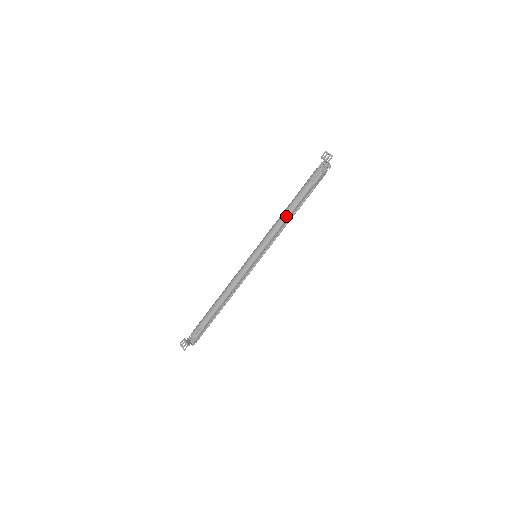
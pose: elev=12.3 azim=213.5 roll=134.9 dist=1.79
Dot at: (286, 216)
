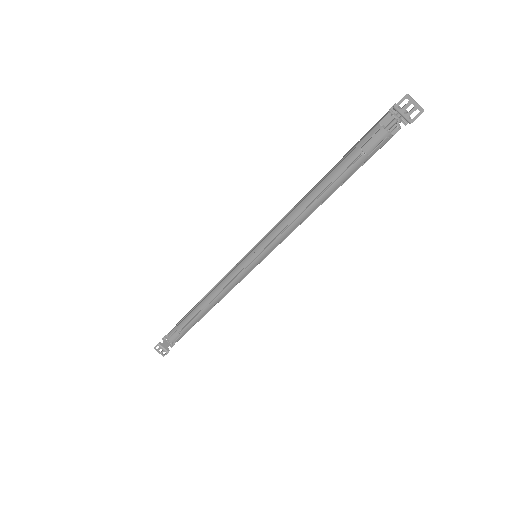
Dot at: (312, 209)
